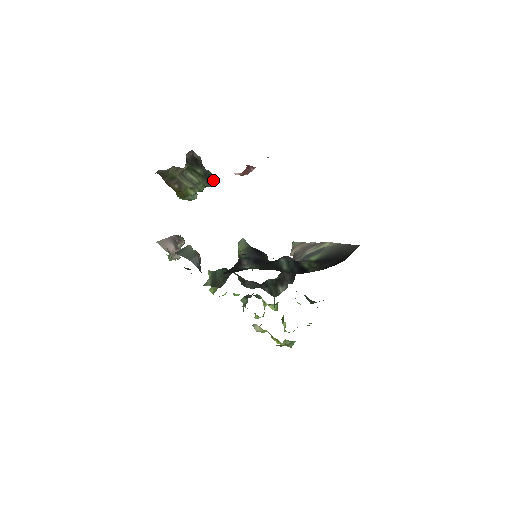
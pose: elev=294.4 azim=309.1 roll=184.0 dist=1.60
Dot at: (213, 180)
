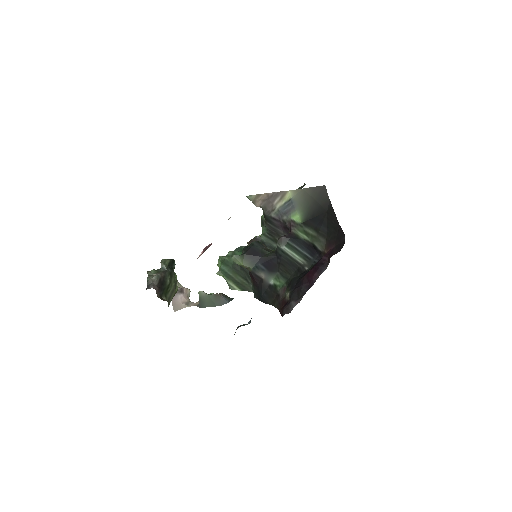
Dot at: (172, 261)
